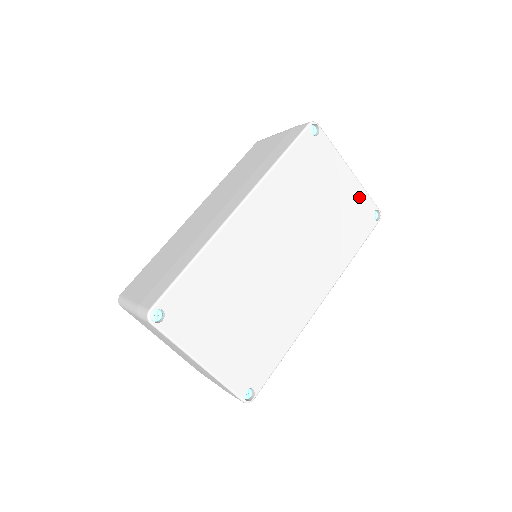
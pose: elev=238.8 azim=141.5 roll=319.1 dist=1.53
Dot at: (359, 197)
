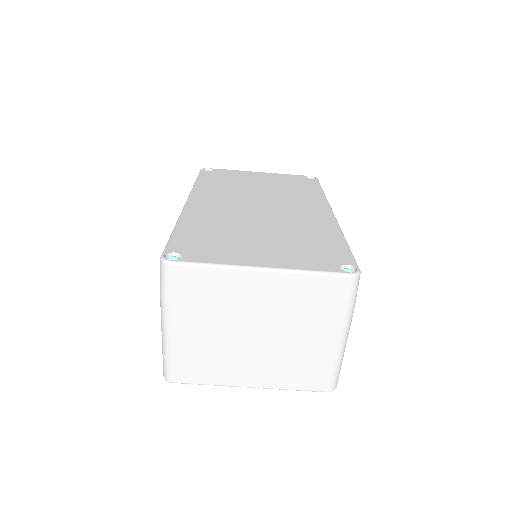
Dot at: (284, 177)
